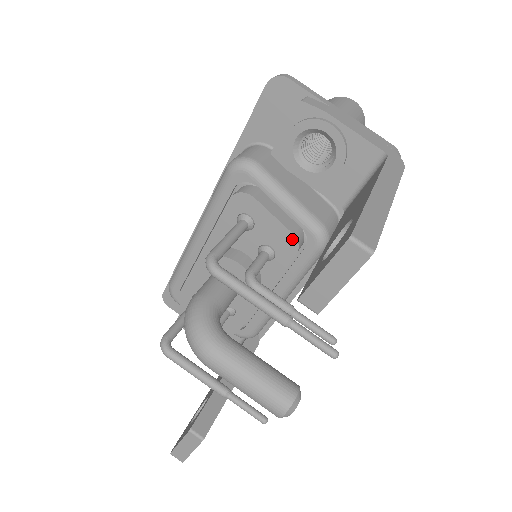
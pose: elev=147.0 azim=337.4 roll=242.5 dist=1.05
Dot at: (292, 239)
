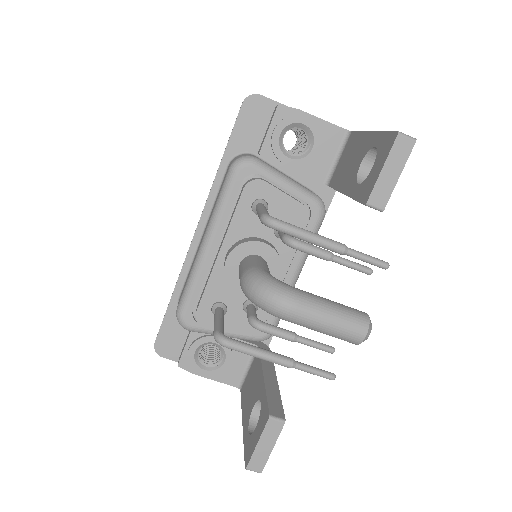
Dot at: (303, 209)
